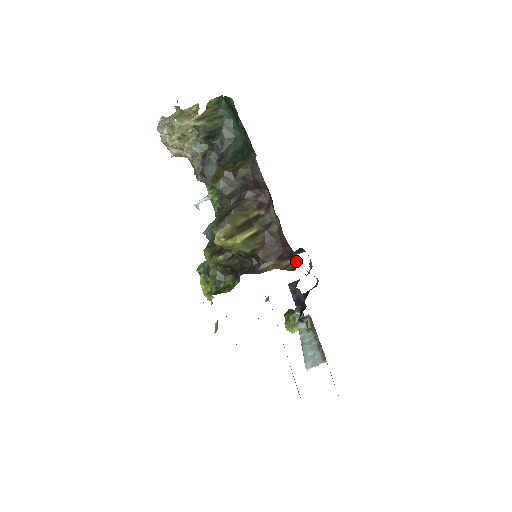
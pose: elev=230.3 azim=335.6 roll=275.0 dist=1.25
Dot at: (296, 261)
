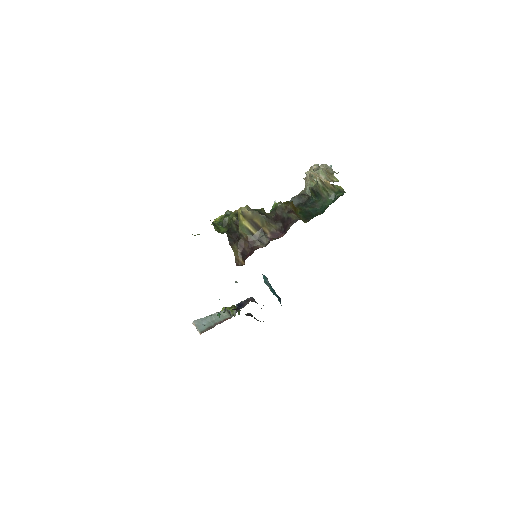
Dot at: occluded
